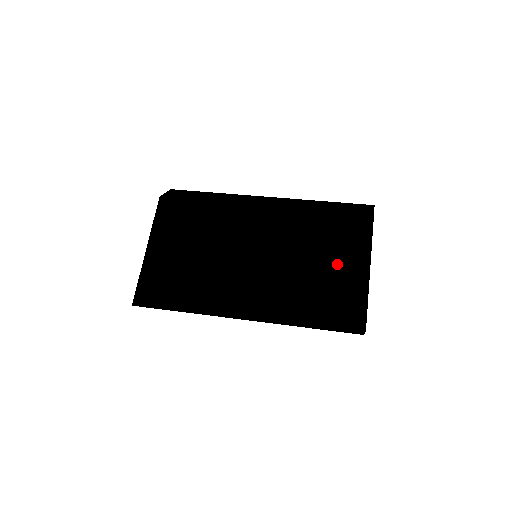
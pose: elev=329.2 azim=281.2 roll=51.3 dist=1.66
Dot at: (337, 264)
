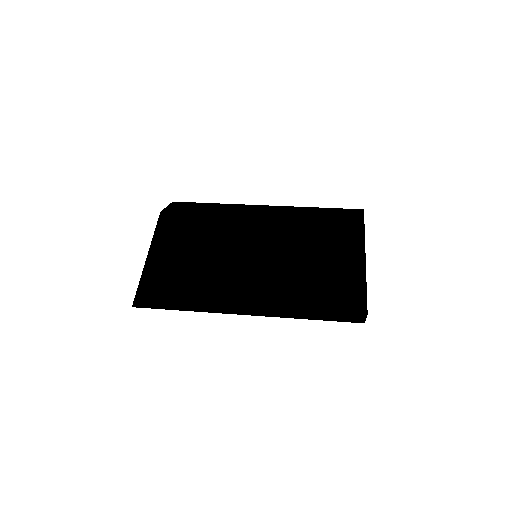
Dot at: (334, 258)
